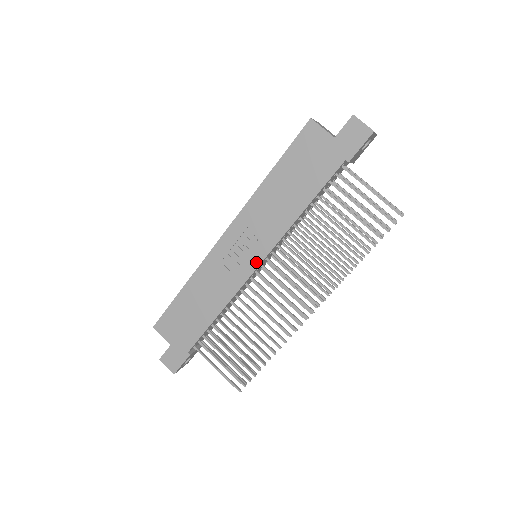
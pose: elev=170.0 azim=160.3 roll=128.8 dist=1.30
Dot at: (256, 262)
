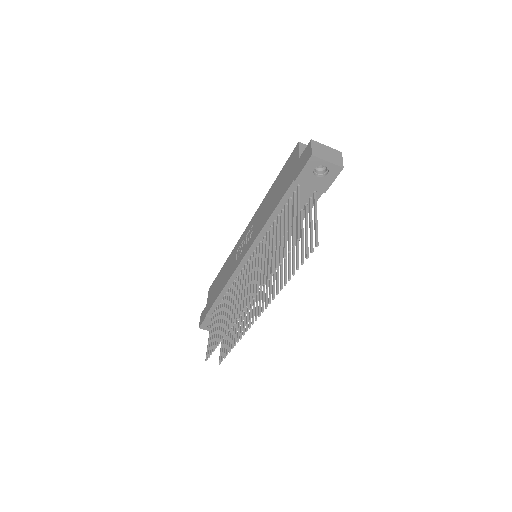
Dot at: (243, 255)
